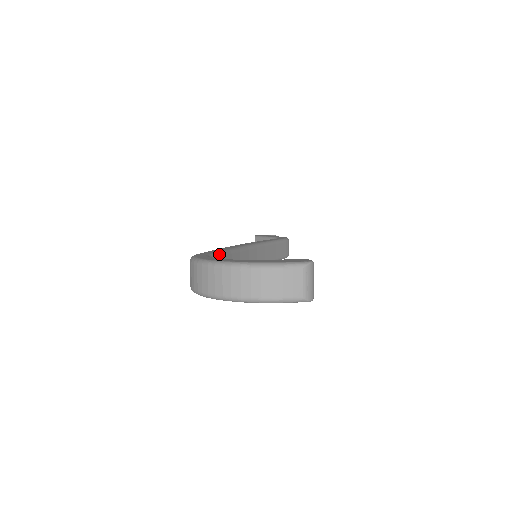
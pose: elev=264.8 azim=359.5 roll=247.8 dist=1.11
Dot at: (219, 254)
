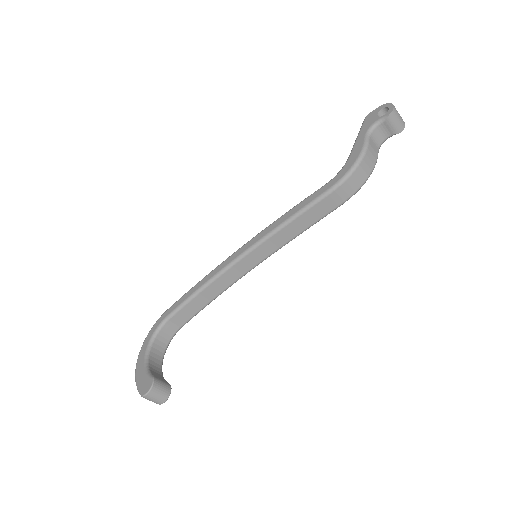
Dot at: (179, 309)
